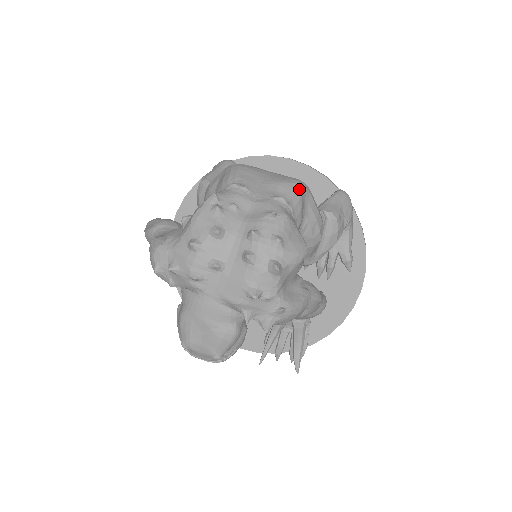
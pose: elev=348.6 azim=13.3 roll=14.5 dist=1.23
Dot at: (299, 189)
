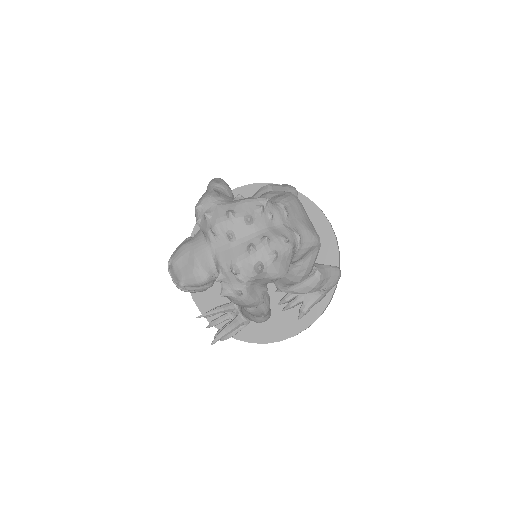
Dot at: (314, 242)
